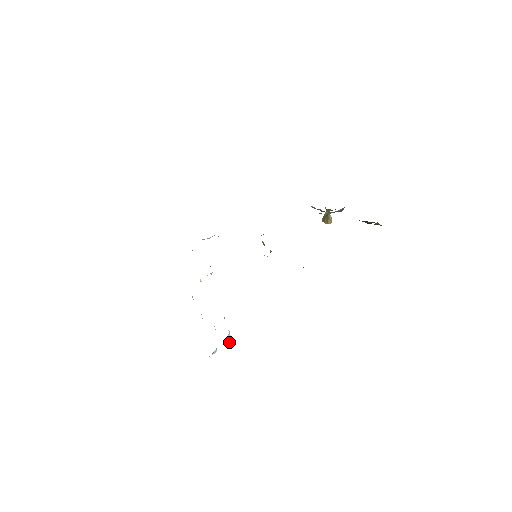
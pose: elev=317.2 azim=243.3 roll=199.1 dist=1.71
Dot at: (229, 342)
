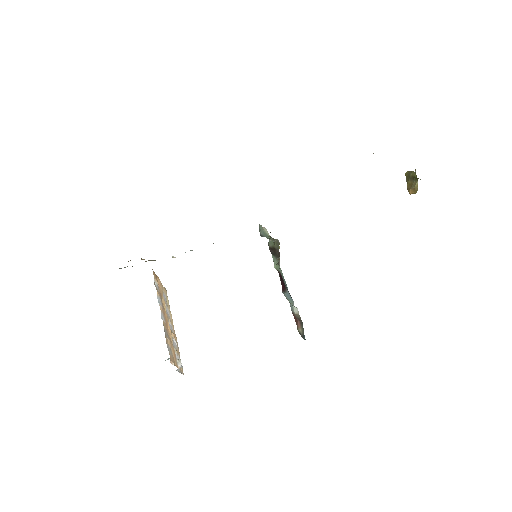
Dot at: (181, 369)
